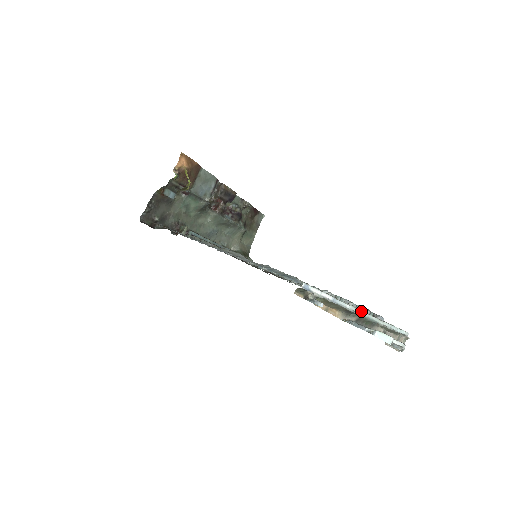
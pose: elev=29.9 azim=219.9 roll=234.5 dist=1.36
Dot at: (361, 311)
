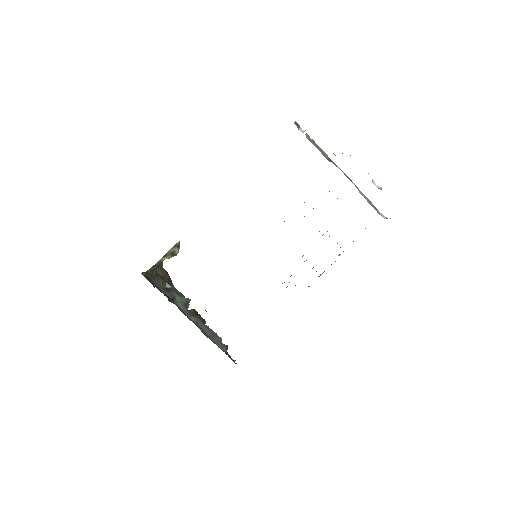
Dot at: occluded
